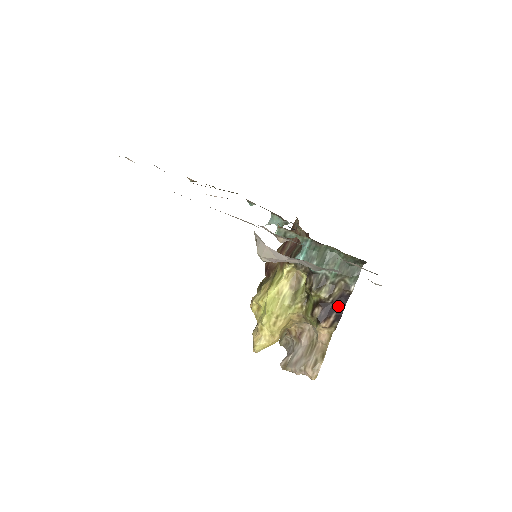
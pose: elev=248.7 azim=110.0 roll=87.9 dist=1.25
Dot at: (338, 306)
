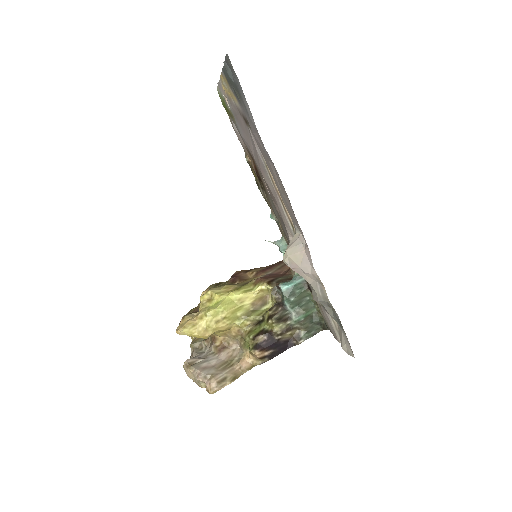
Dot at: (279, 347)
